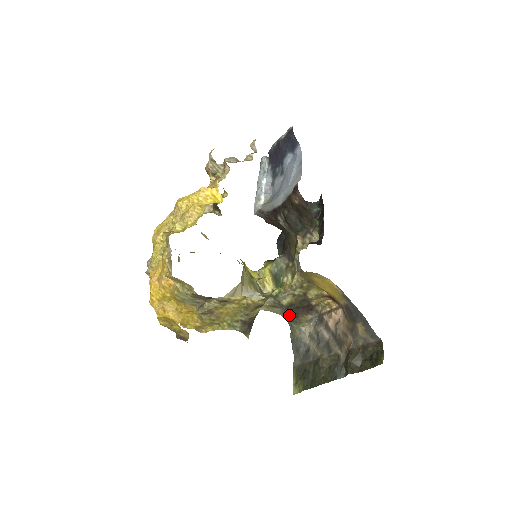
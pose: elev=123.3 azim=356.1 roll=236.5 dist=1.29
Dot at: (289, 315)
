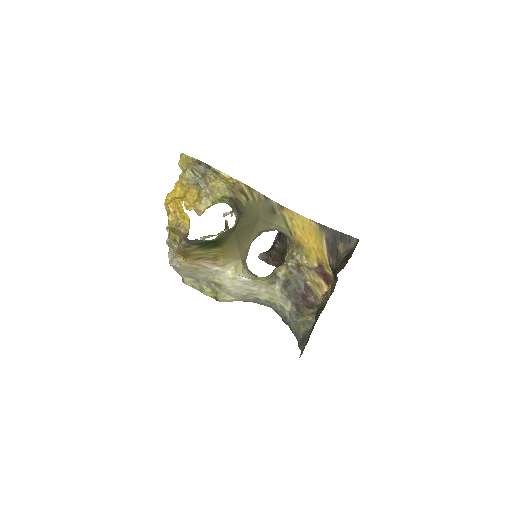
Dot at: (290, 305)
